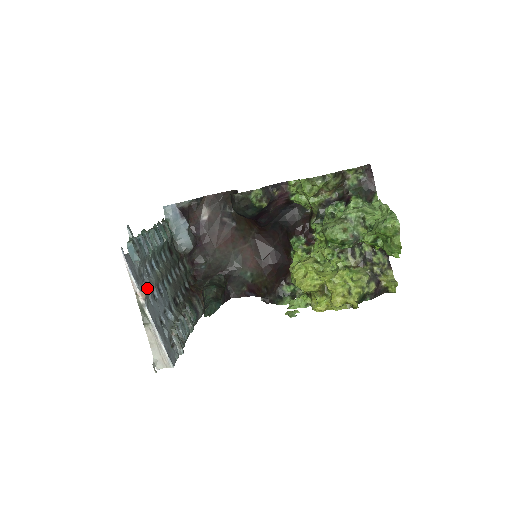
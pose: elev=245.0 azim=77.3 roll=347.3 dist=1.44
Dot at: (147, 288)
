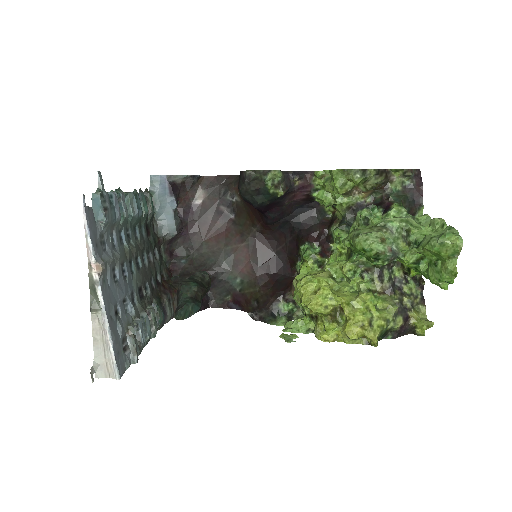
Dot at: (107, 262)
